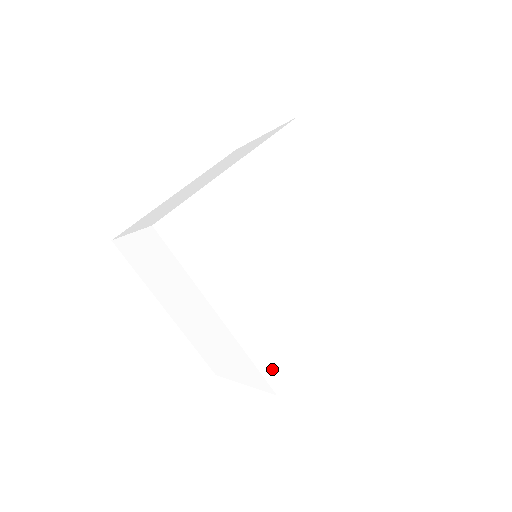
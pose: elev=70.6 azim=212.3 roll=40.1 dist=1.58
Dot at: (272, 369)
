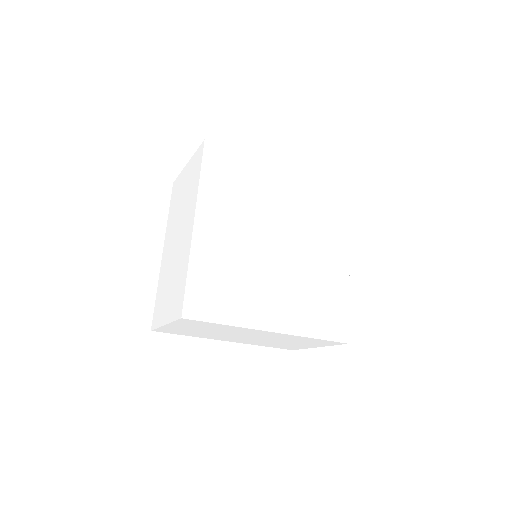
Dot at: (332, 331)
